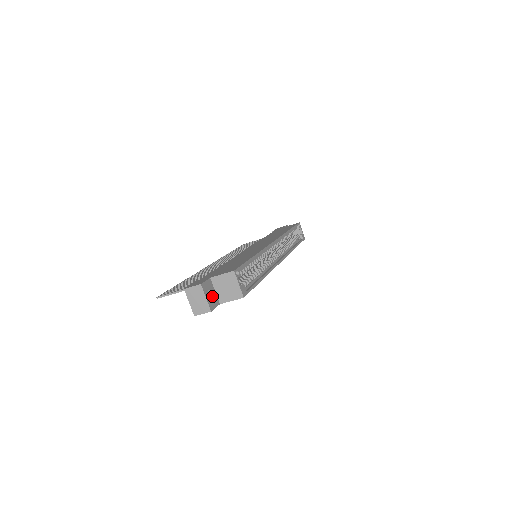
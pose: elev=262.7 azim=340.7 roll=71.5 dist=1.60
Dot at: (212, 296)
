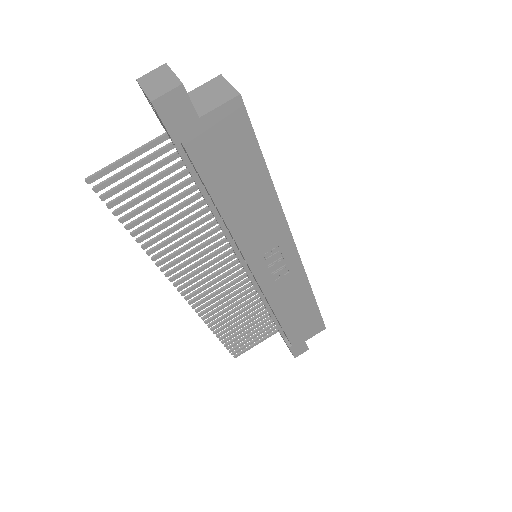
Dot at: occluded
